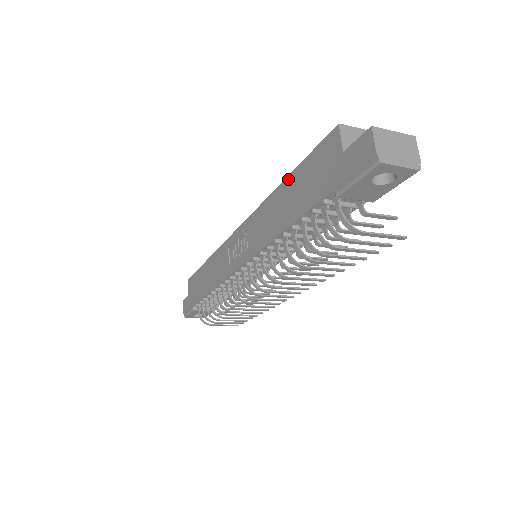
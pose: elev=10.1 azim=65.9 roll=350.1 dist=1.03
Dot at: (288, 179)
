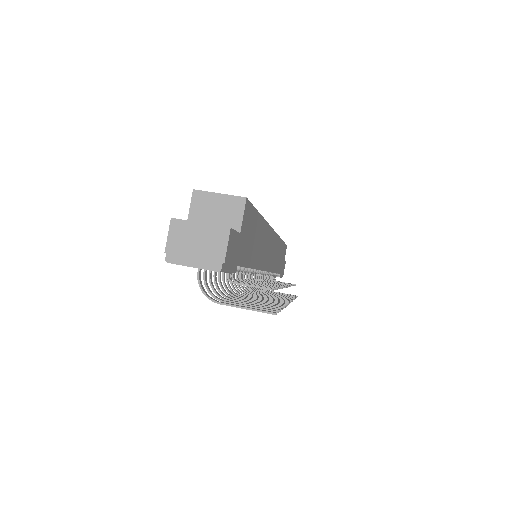
Dot at: occluded
